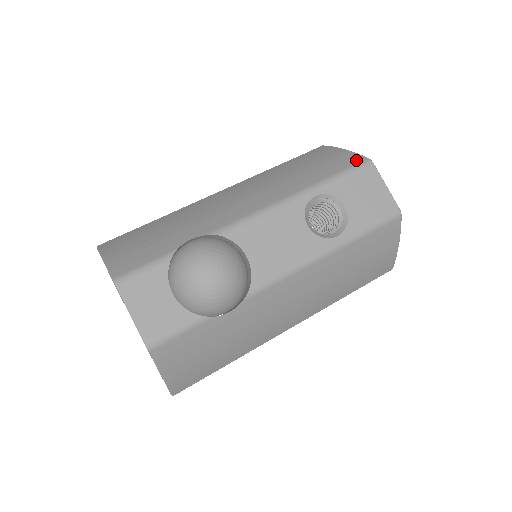
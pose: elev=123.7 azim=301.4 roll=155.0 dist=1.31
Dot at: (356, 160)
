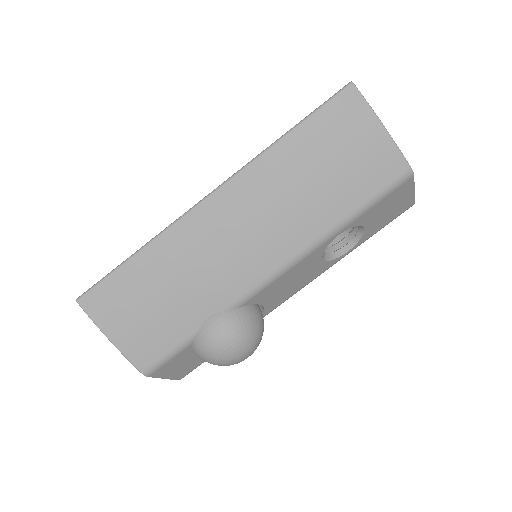
Dot at: (396, 172)
